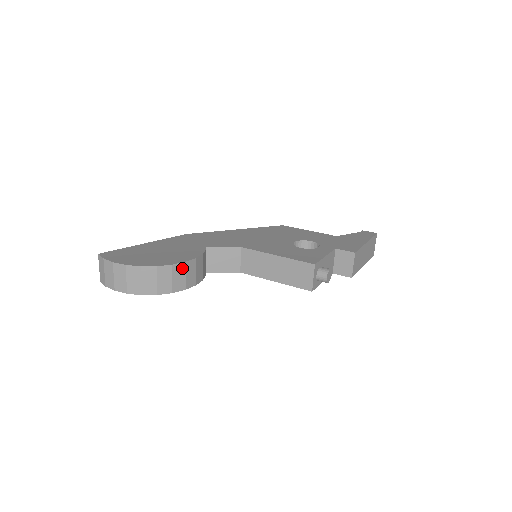
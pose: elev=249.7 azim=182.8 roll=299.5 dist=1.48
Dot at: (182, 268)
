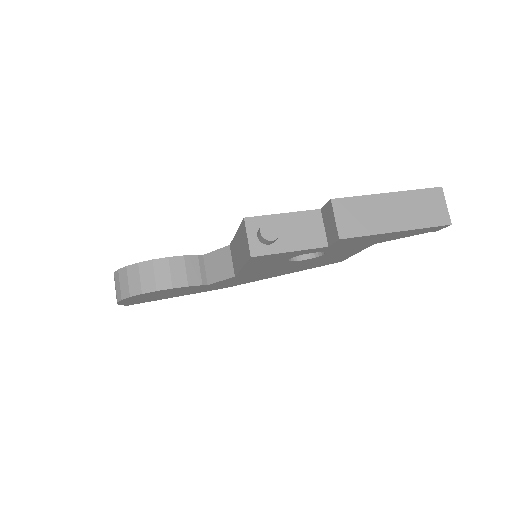
Dot at: (150, 266)
